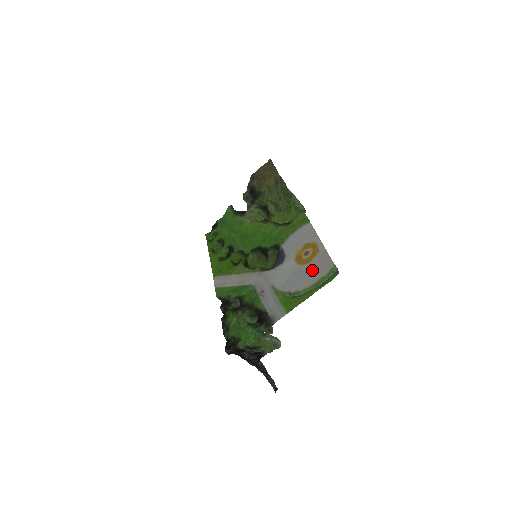
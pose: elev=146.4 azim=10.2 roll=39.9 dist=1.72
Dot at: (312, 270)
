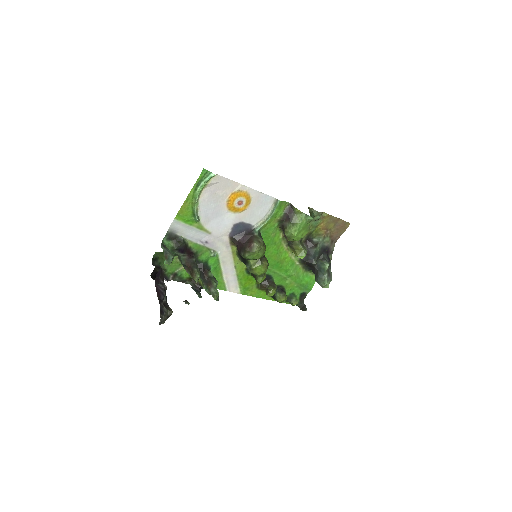
Dot at: (216, 195)
